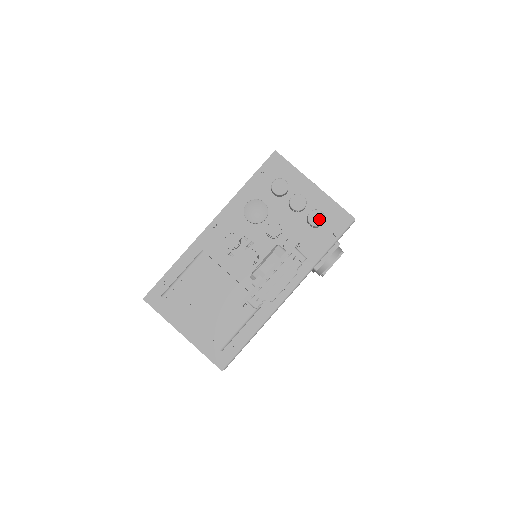
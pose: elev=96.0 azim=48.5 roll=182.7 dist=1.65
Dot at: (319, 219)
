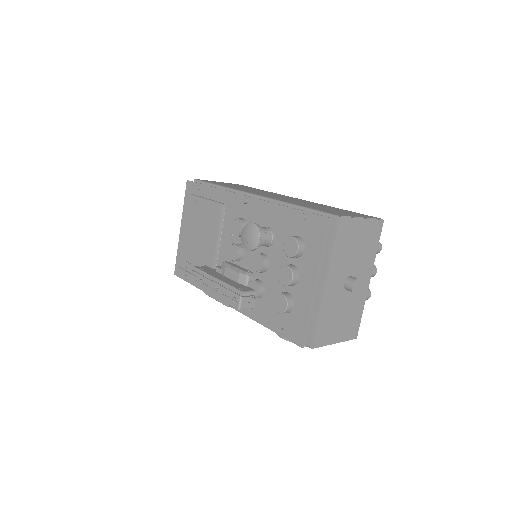
Dot at: (280, 307)
